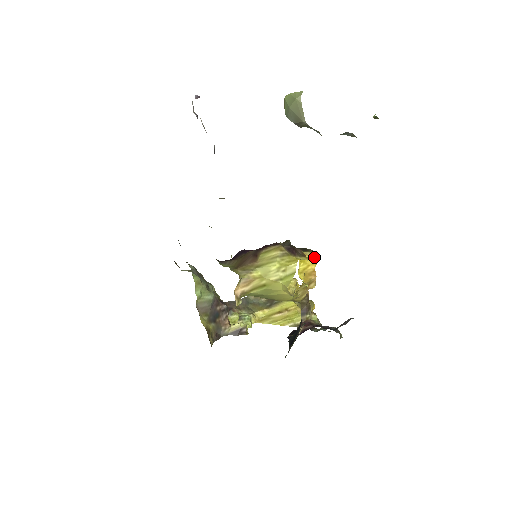
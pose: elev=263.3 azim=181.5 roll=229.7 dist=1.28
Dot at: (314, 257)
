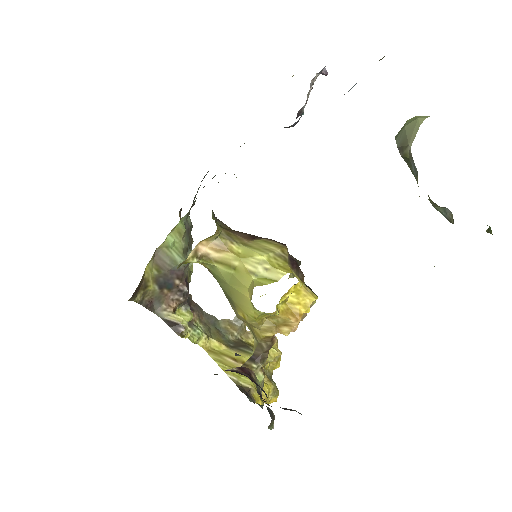
Dot at: (312, 301)
